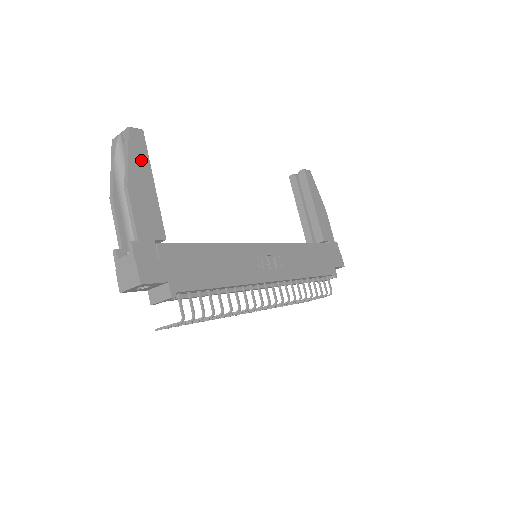
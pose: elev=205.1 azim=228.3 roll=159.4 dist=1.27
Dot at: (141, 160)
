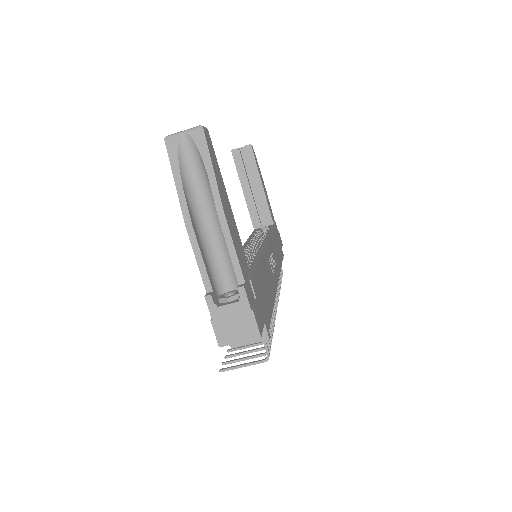
Dot at: (218, 172)
